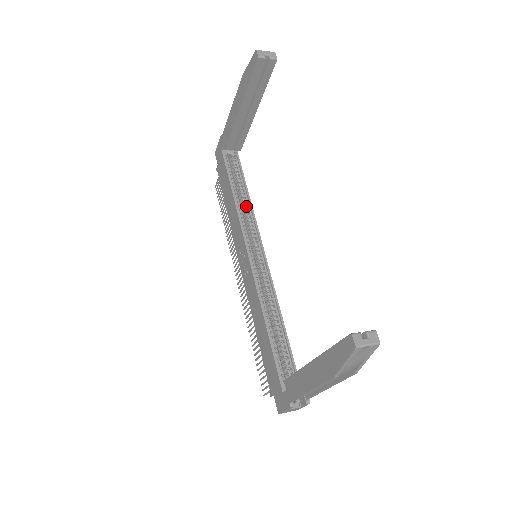
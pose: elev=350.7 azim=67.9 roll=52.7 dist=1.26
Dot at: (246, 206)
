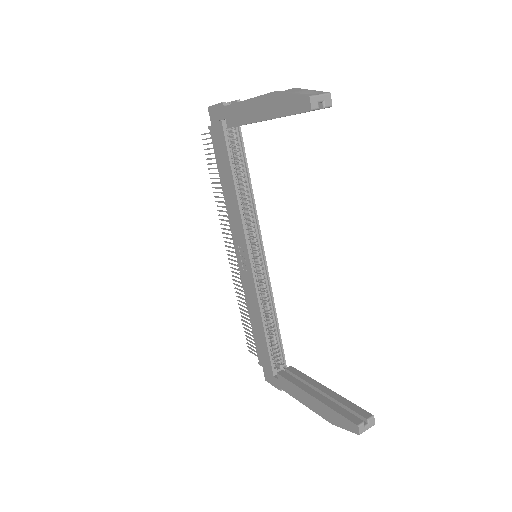
Dot at: (247, 196)
